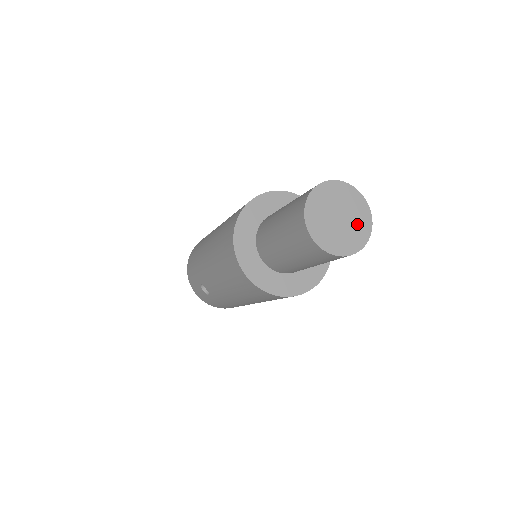
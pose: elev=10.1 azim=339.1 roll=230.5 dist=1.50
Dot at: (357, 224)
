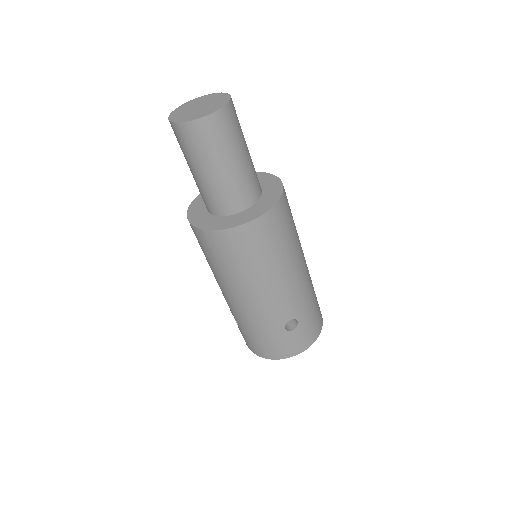
Dot at: (213, 106)
